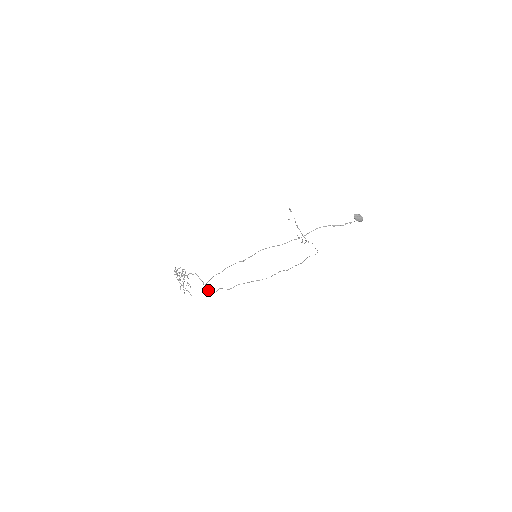
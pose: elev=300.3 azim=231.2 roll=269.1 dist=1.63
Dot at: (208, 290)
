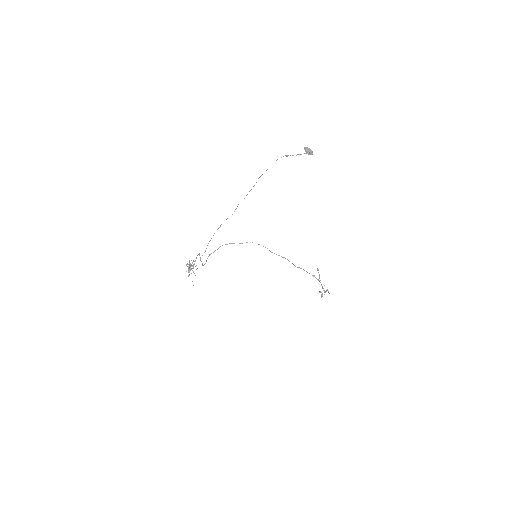
Dot at: (202, 263)
